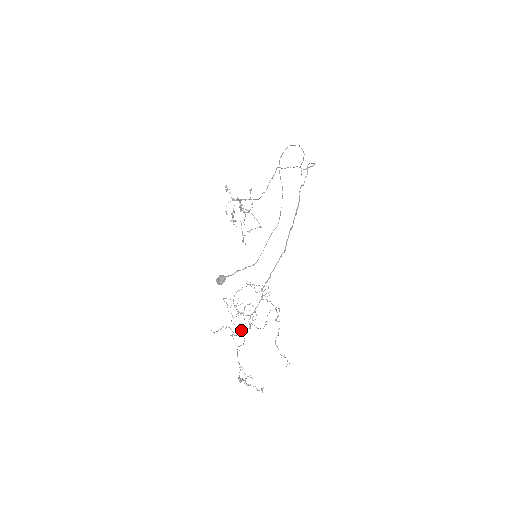
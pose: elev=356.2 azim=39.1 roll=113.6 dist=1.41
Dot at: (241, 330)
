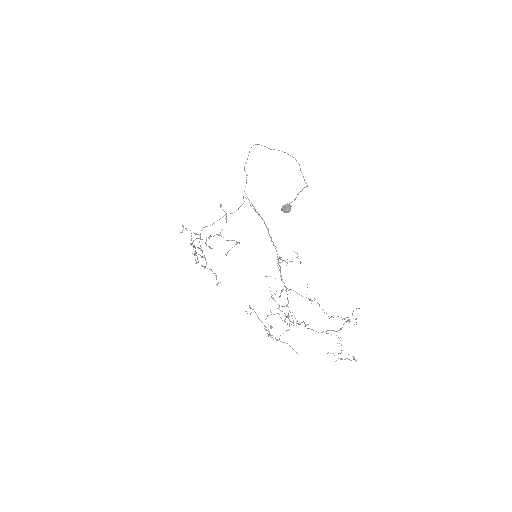
Dot at: occluded
